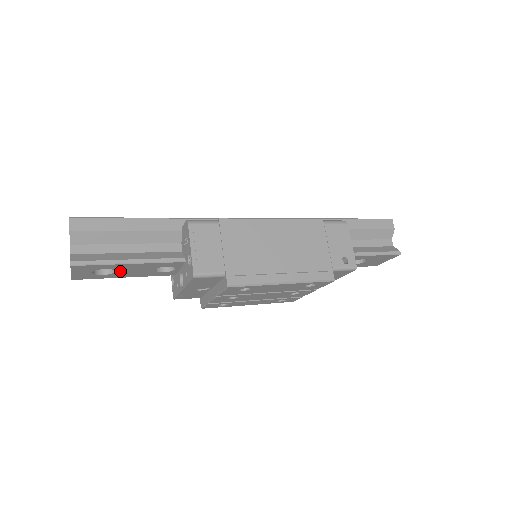
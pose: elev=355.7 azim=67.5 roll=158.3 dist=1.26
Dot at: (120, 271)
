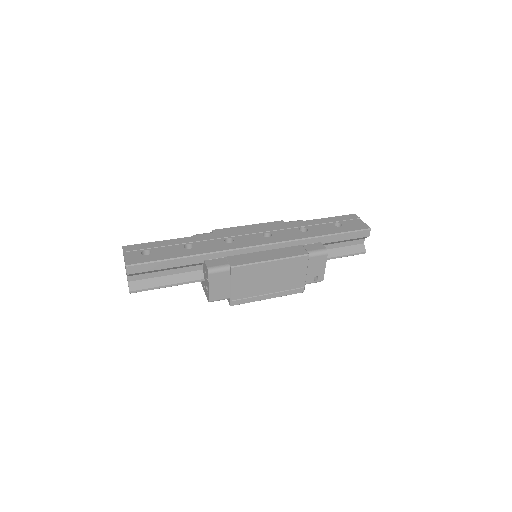
Dot at: occluded
